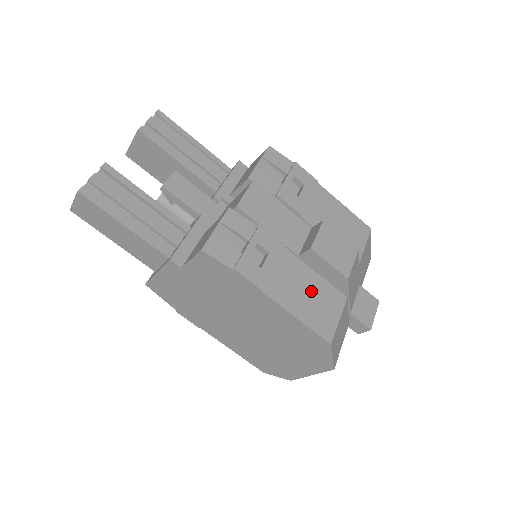
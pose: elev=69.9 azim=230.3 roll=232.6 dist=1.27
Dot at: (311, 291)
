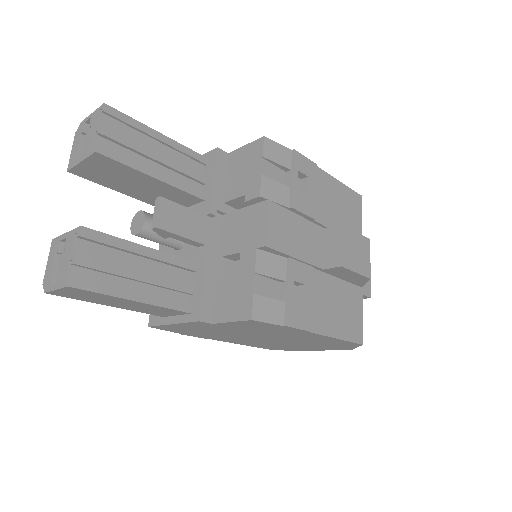
Dot at: (340, 302)
